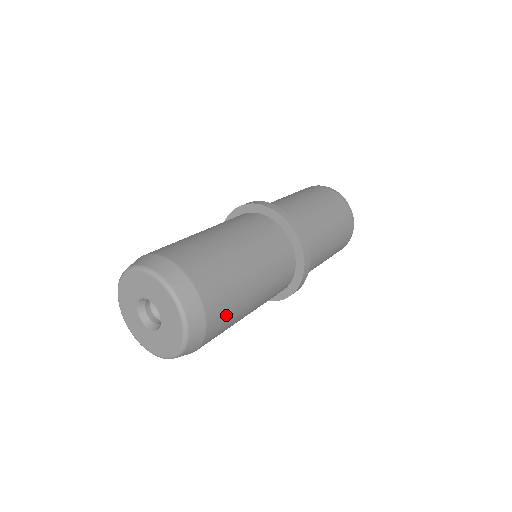
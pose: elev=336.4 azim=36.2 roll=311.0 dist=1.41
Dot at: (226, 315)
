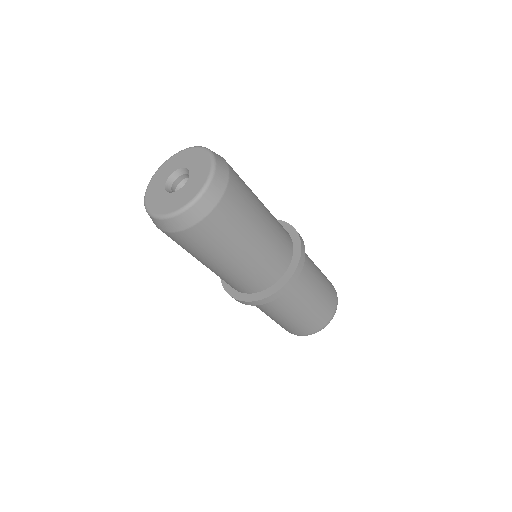
Dot at: (243, 196)
